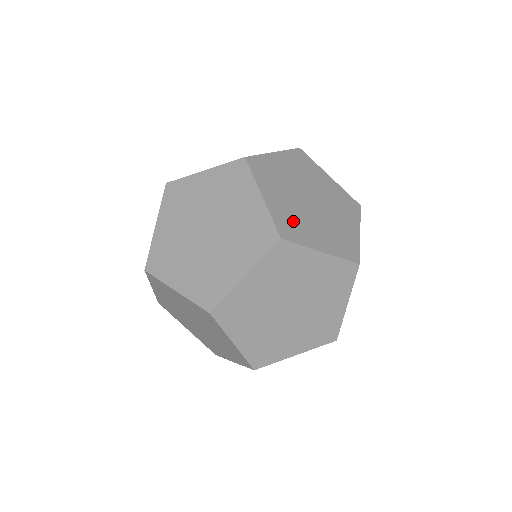
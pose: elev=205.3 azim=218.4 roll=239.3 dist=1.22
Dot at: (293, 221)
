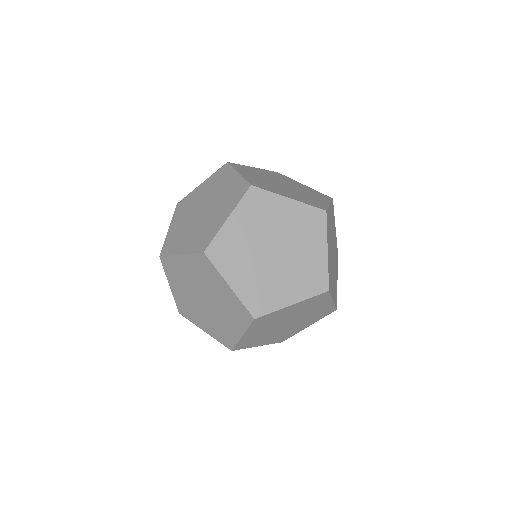
Dot at: (335, 288)
